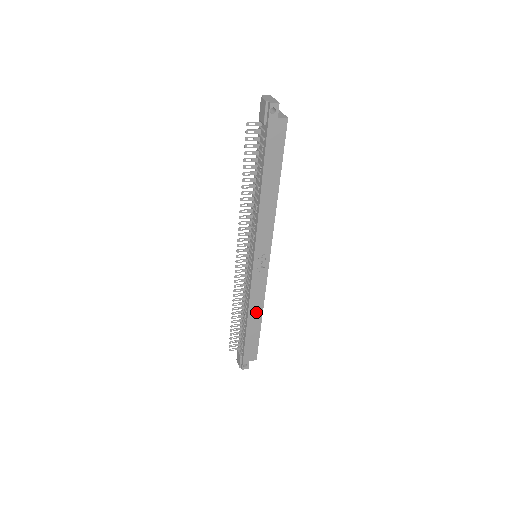
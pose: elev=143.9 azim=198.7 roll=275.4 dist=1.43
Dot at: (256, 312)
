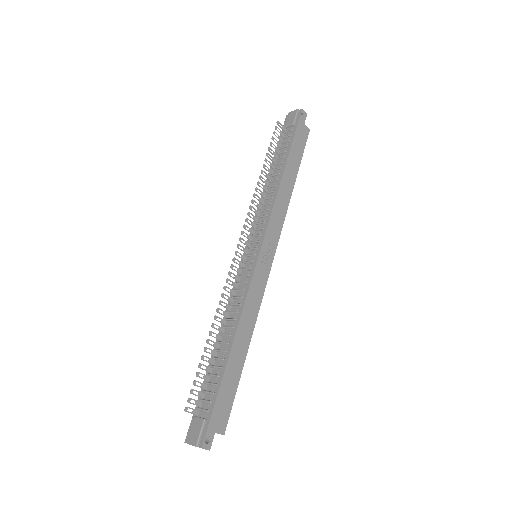
Dot at: (245, 332)
